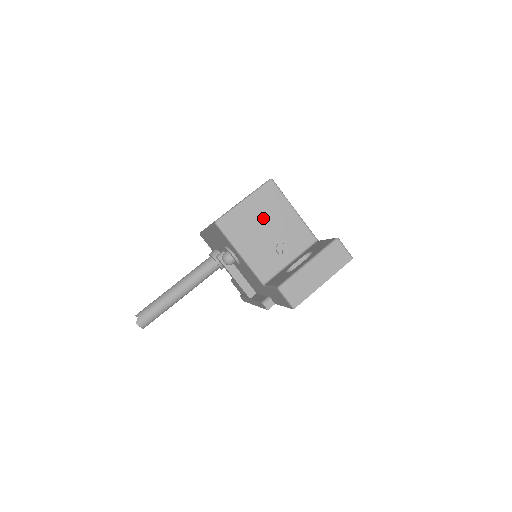
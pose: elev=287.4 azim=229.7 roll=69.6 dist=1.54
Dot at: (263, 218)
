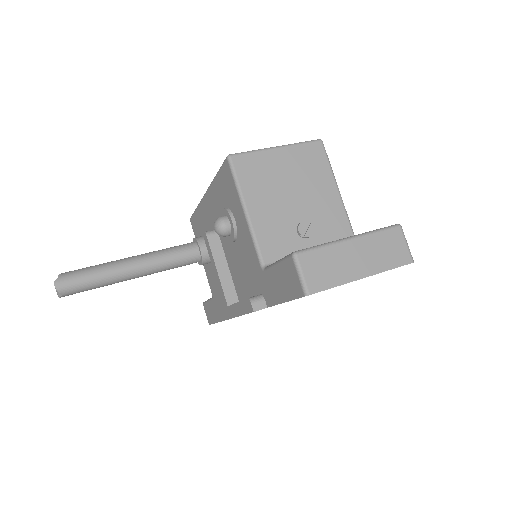
Dot at: (294, 180)
